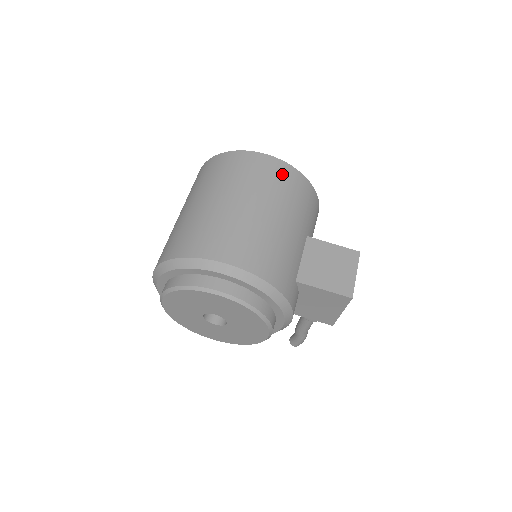
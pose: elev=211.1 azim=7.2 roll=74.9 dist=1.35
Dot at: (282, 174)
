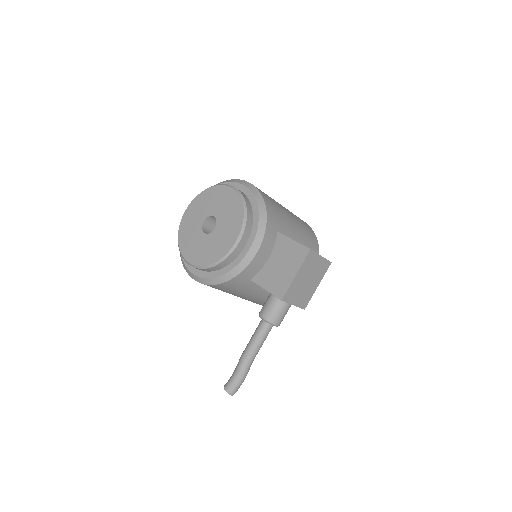
Dot at: (304, 222)
